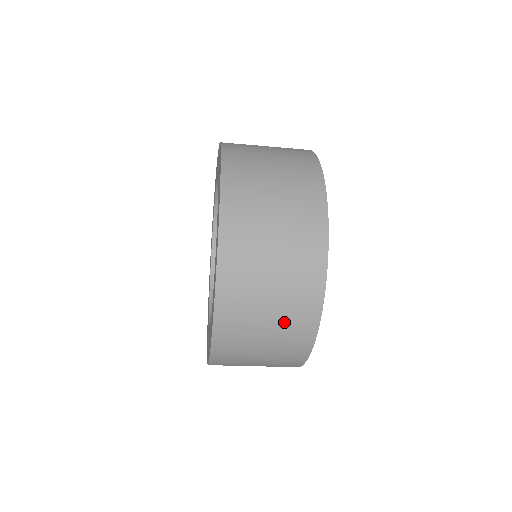
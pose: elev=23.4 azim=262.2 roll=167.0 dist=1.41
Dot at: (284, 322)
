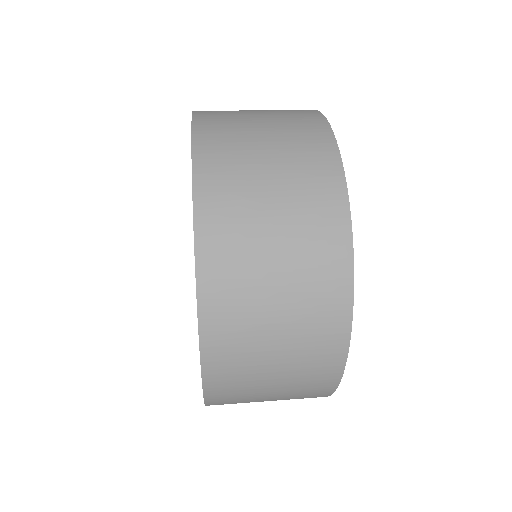
Dot at: (290, 396)
